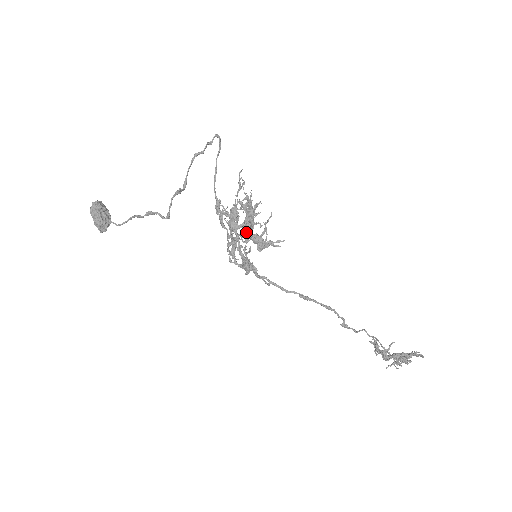
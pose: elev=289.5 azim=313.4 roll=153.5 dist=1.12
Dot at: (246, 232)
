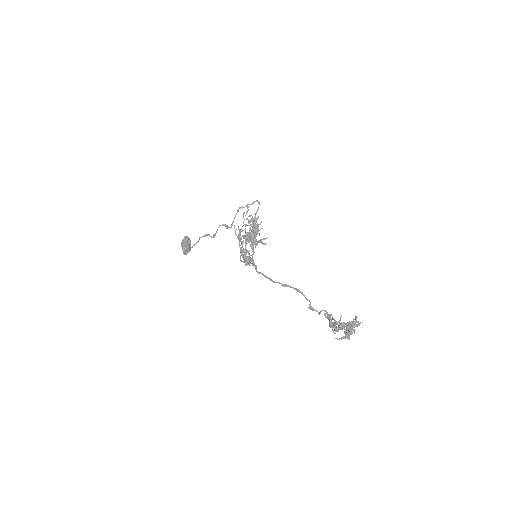
Dot at: occluded
